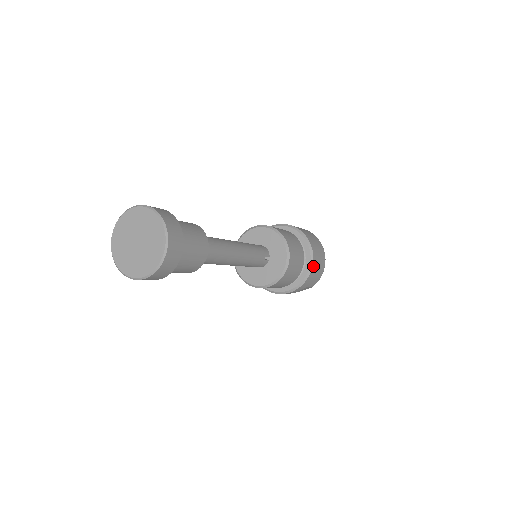
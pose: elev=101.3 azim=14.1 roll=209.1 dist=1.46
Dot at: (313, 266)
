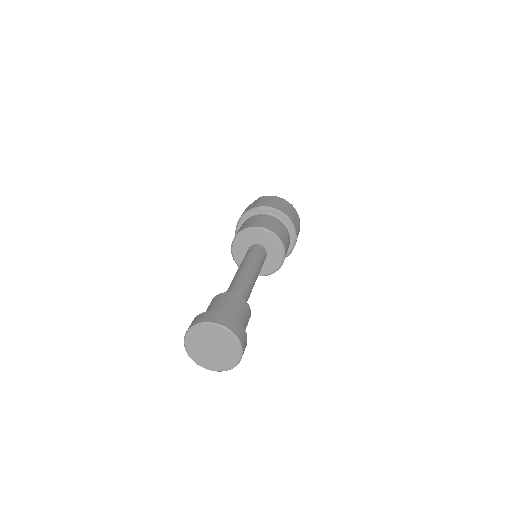
Dot at: (296, 231)
